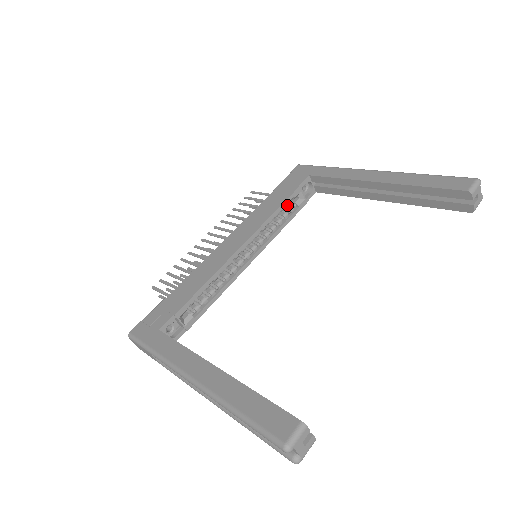
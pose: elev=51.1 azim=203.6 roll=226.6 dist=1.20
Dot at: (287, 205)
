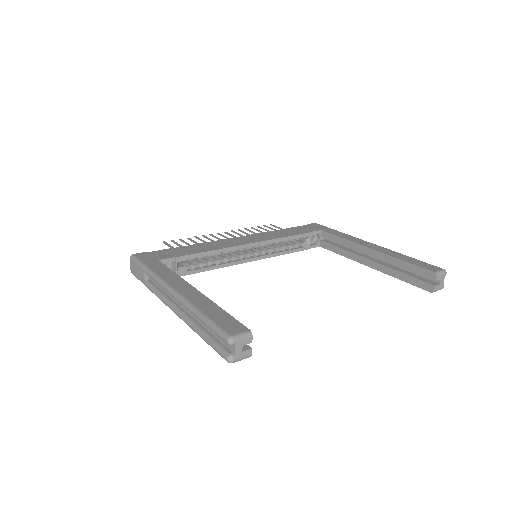
Dot at: (295, 240)
